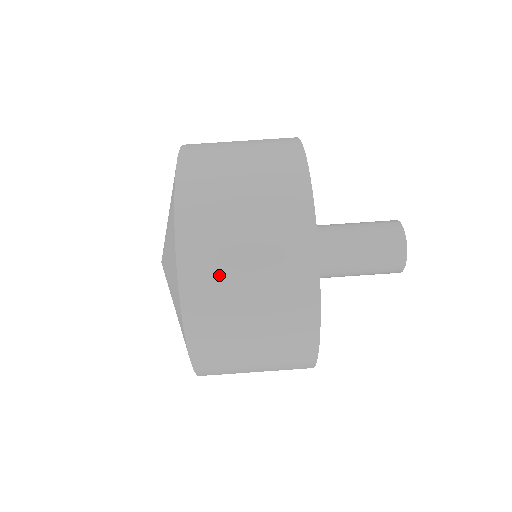
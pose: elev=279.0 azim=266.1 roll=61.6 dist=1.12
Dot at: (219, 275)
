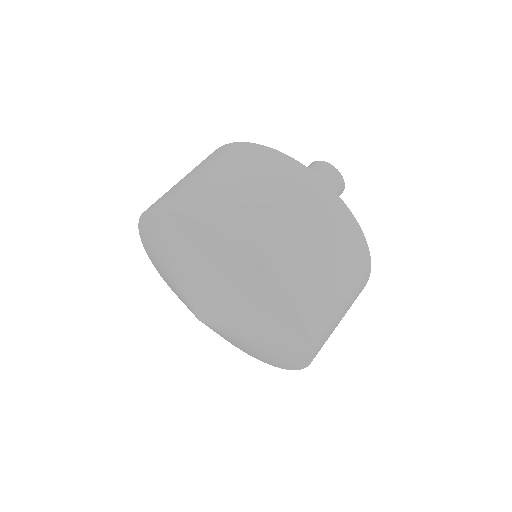
Dot at: (280, 239)
